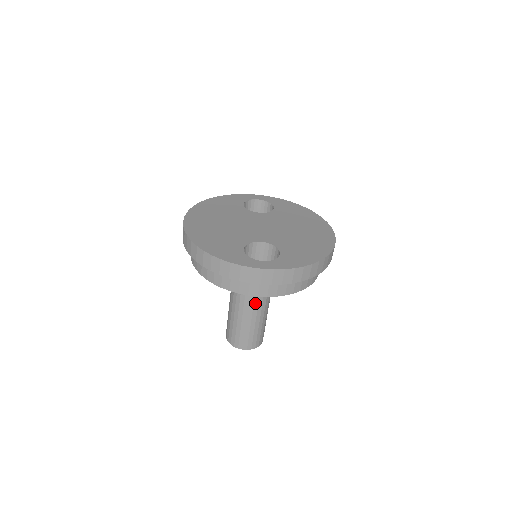
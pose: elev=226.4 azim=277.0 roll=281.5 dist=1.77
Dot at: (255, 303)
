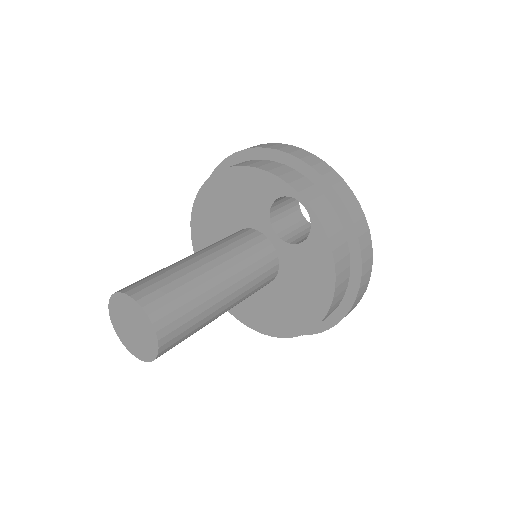
Dot at: (232, 269)
